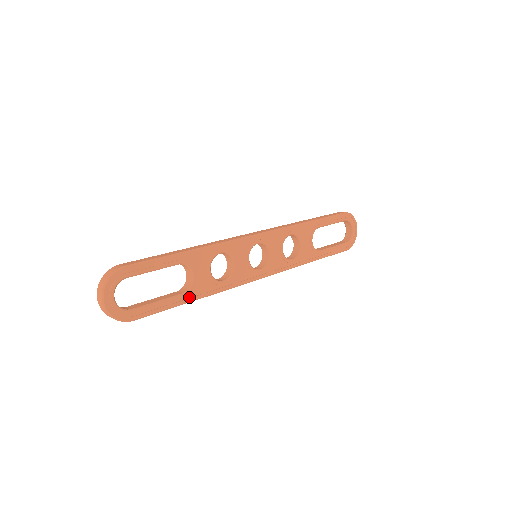
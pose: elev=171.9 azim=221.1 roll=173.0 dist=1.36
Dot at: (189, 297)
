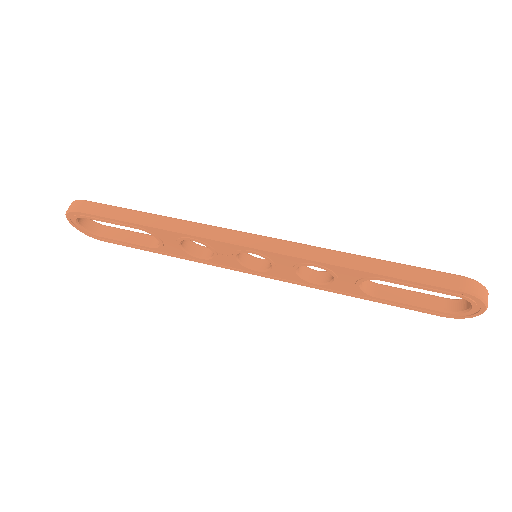
Dot at: (158, 250)
